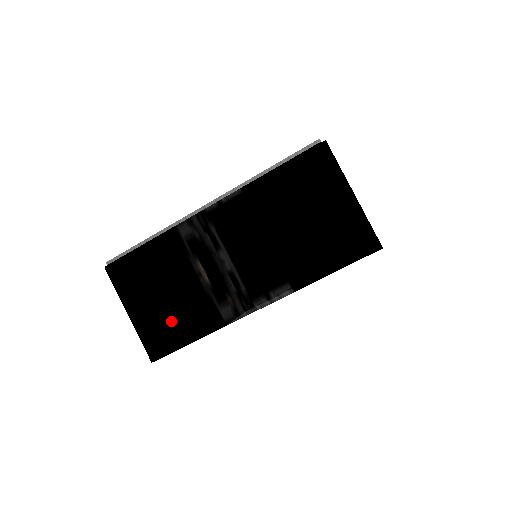
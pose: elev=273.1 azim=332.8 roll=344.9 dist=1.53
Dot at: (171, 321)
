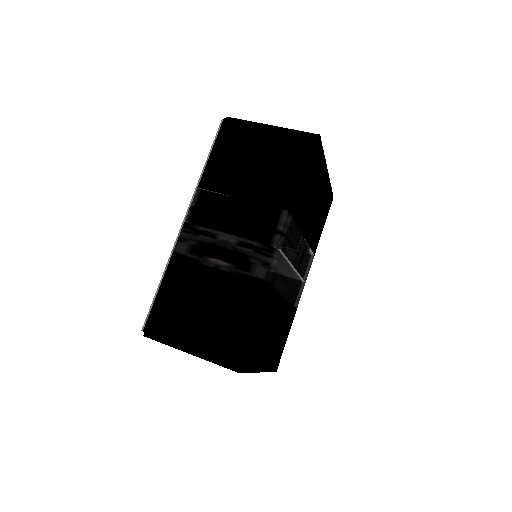
Dot at: (225, 321)
